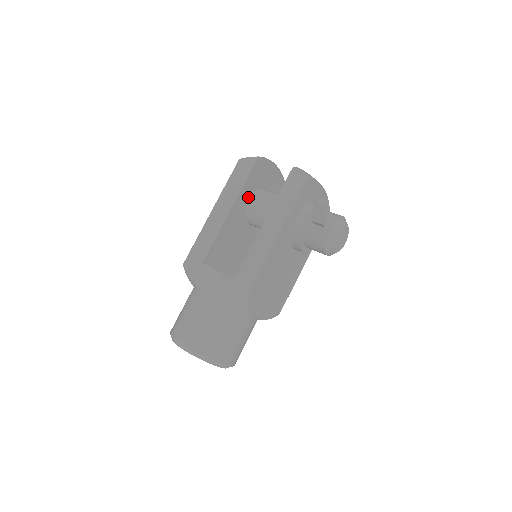
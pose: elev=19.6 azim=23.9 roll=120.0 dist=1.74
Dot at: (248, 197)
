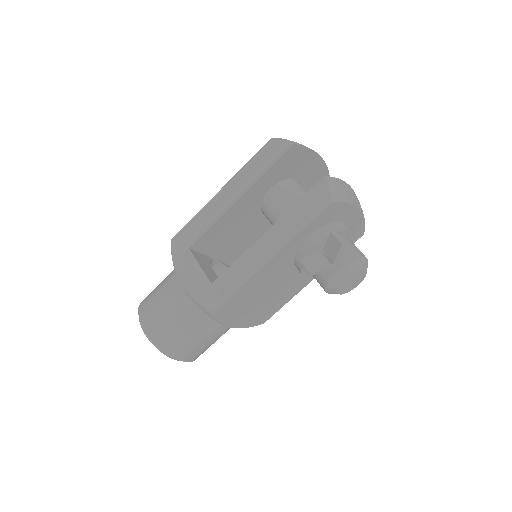
Dot at: (268, 187)
